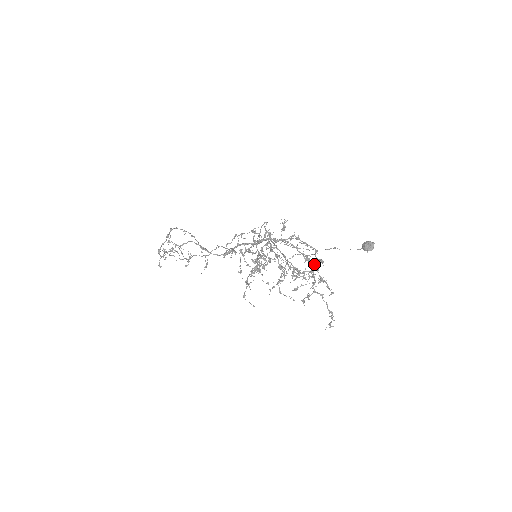
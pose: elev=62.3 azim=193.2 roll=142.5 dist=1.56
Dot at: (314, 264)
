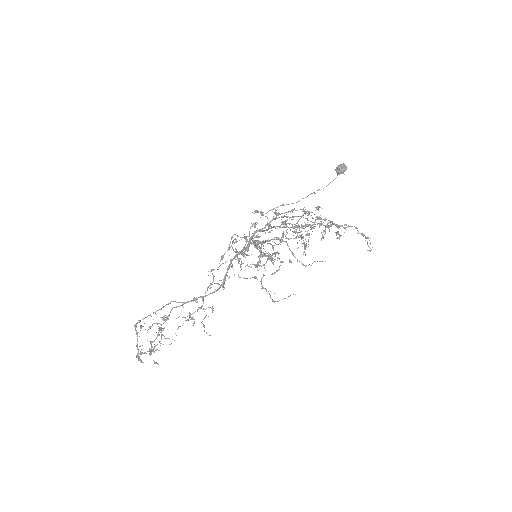
Dot at: (312, 217)
